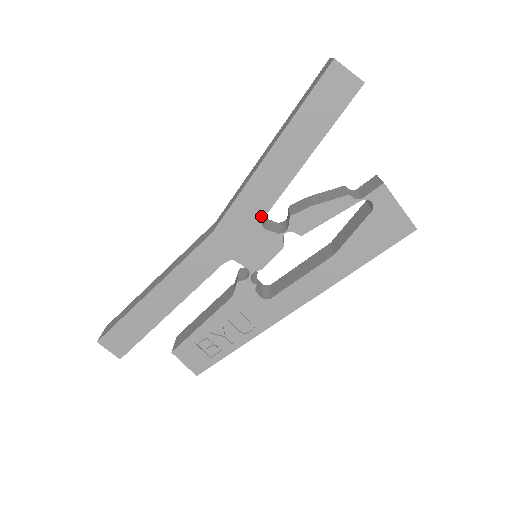
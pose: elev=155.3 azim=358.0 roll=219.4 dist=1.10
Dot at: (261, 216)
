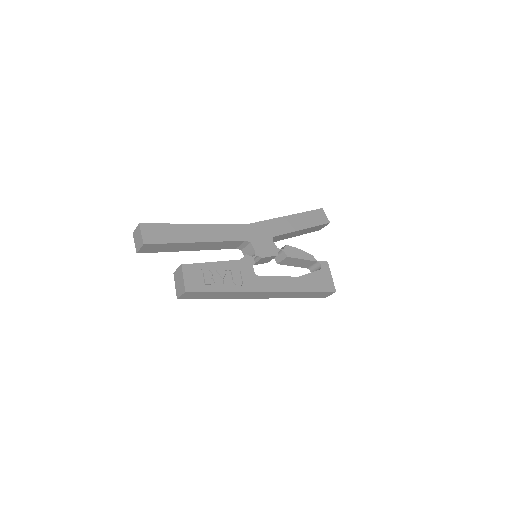
Dot at: (274, 235)
